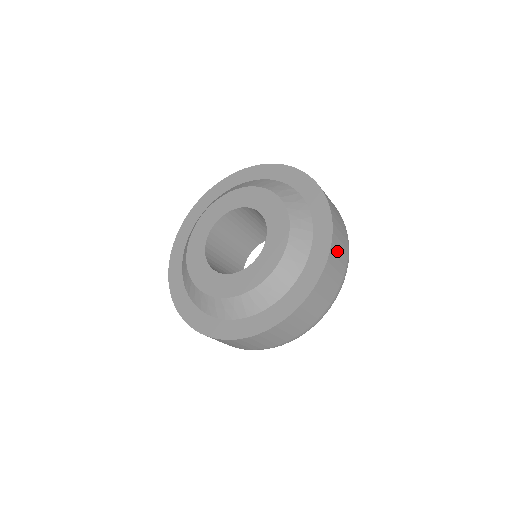
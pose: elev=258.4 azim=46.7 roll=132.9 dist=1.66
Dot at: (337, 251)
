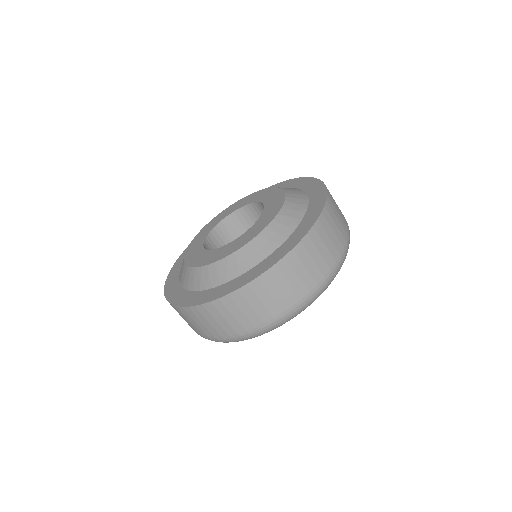
Dot at: (307, 257)
